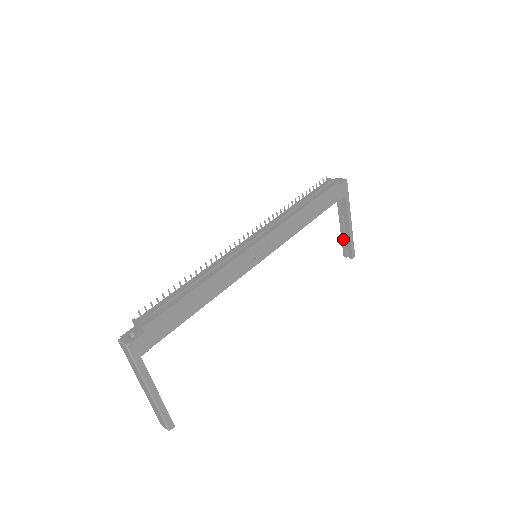
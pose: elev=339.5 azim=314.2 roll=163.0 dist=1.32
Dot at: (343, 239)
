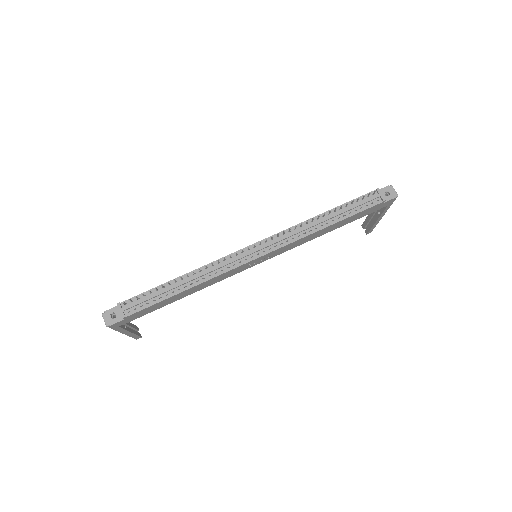
Dot at: (368, 219)
